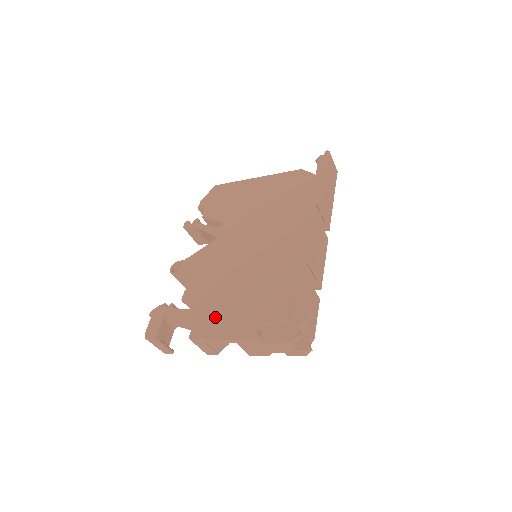
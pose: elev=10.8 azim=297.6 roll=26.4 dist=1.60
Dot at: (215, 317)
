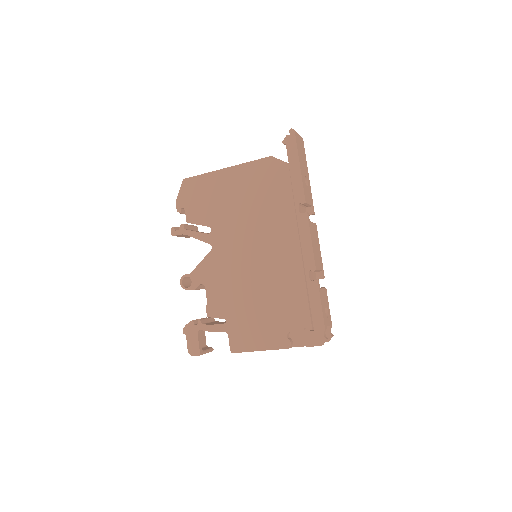
Dot at: (246, 331)
